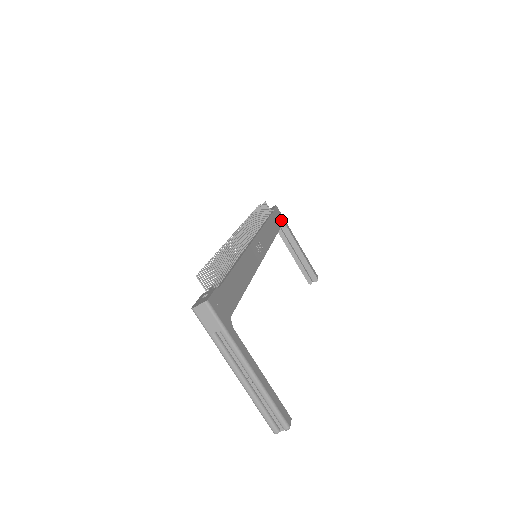
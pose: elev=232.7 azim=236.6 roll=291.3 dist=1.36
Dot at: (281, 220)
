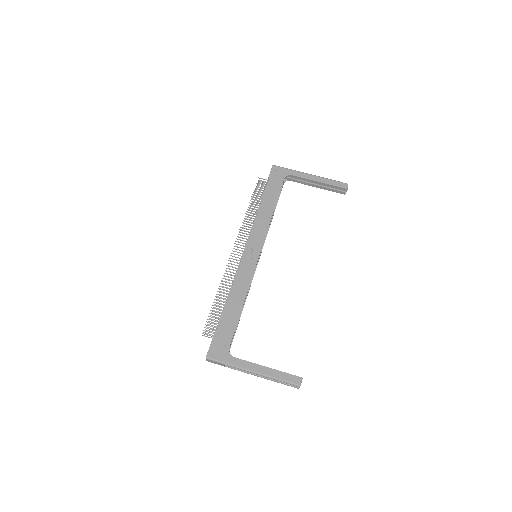
Dot at: (281, 177)
